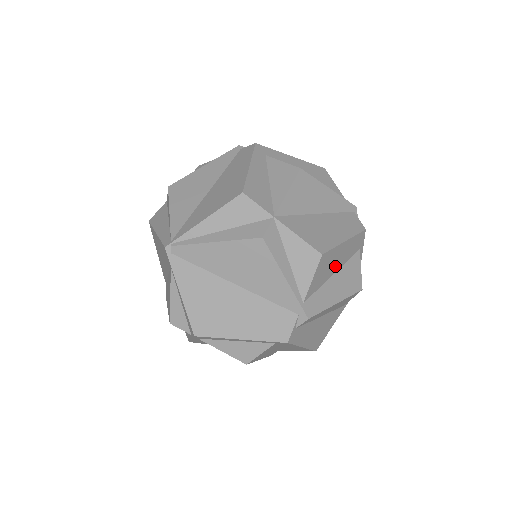
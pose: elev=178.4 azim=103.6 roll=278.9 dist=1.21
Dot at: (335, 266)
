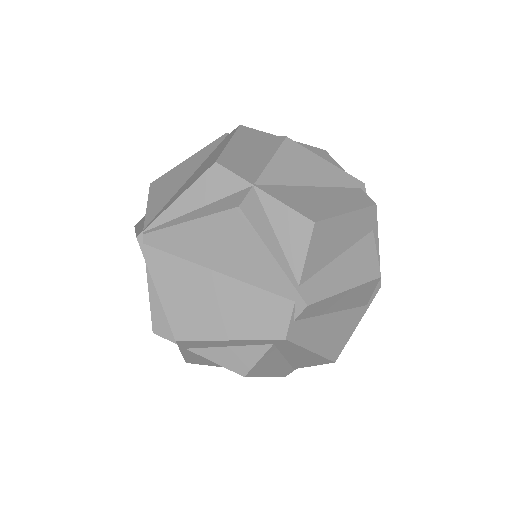
Dot at: (339, 245)
